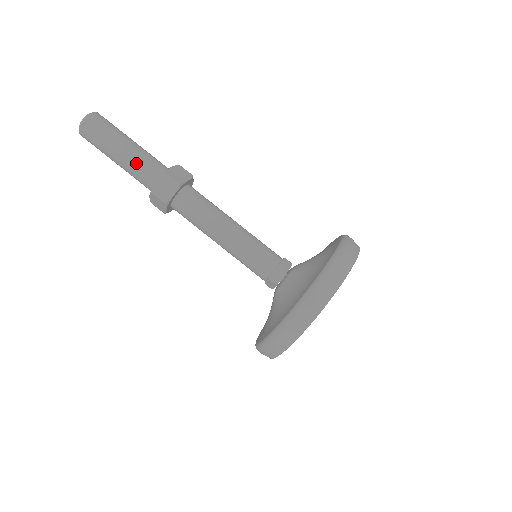
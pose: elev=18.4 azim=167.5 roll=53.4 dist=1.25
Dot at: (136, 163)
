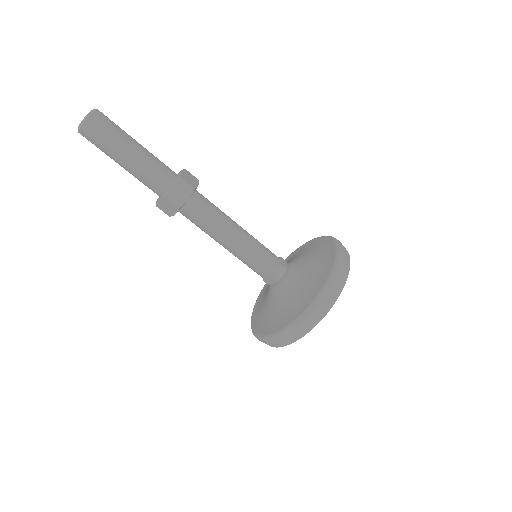
Dot at: (138, 176)
